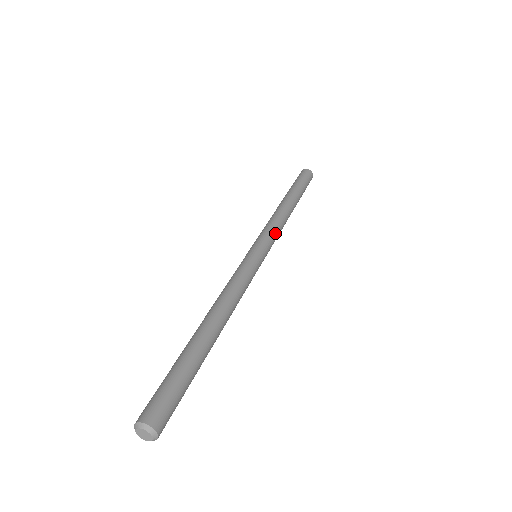
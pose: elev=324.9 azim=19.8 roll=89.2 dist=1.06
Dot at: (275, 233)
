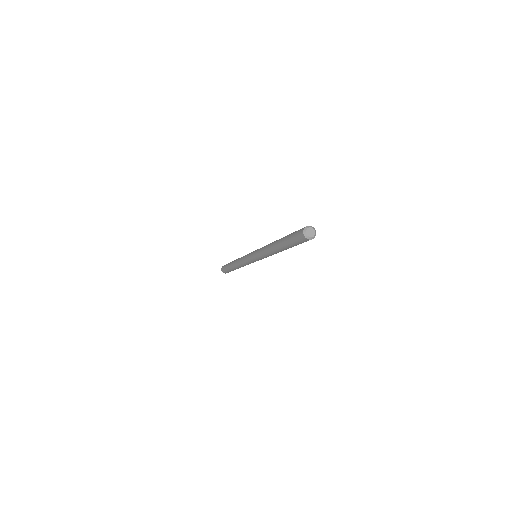
Dot at: occluded
